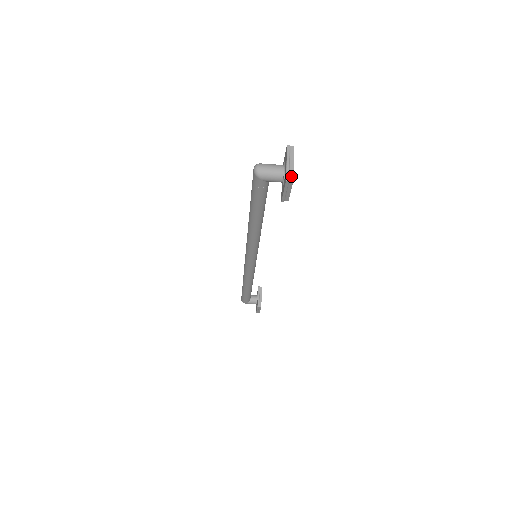
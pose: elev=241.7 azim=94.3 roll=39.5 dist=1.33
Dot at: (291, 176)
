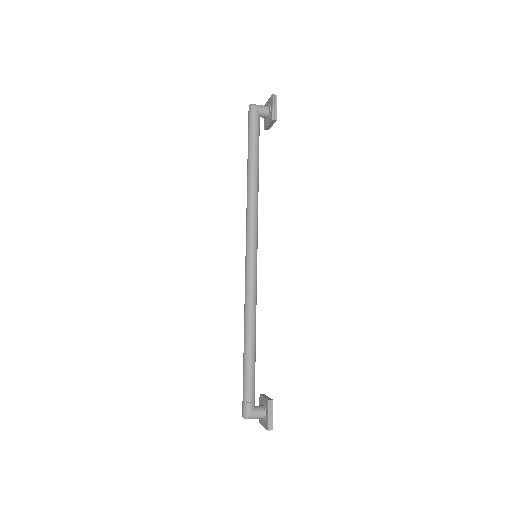
Dot at: occluded
